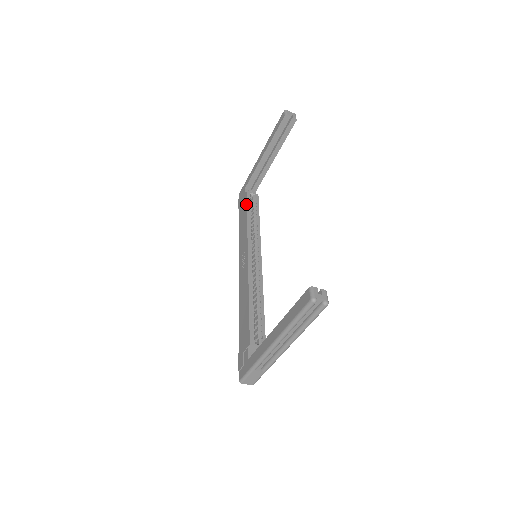
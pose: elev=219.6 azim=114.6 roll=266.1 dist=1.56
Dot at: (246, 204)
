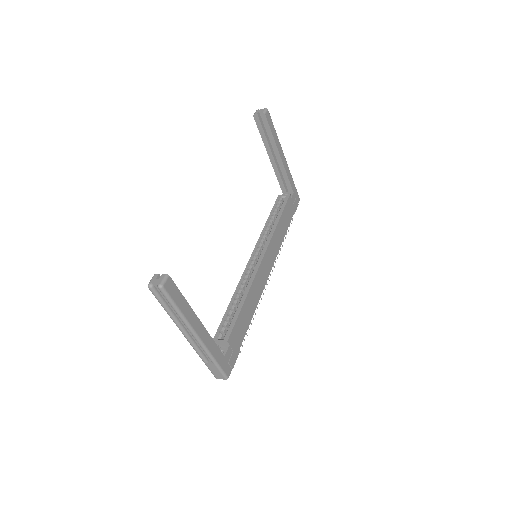
Dot at: (272, 209)
